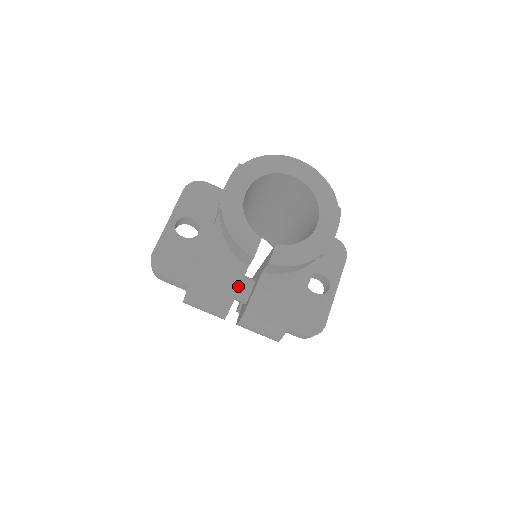
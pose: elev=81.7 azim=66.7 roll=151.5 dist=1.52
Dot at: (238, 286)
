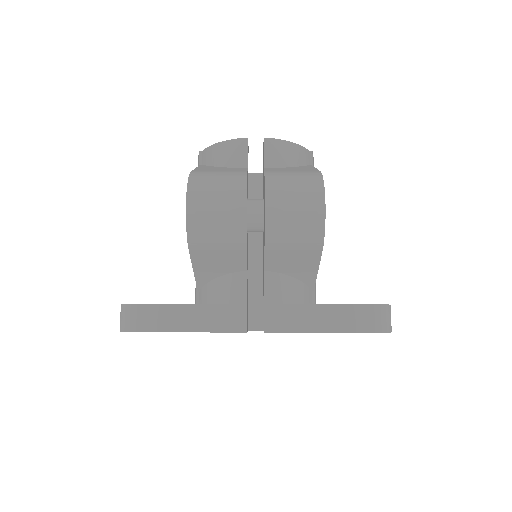
Dot at: occluded
